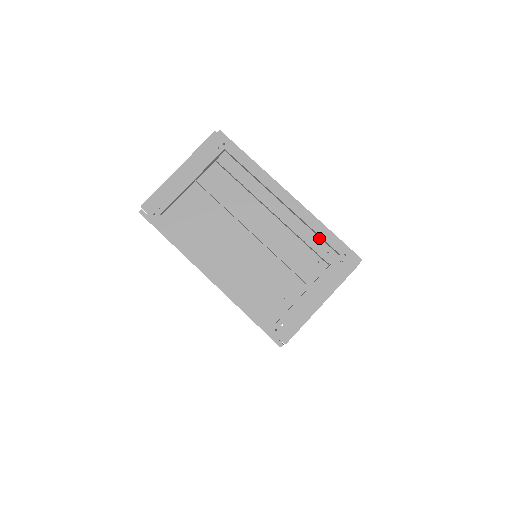
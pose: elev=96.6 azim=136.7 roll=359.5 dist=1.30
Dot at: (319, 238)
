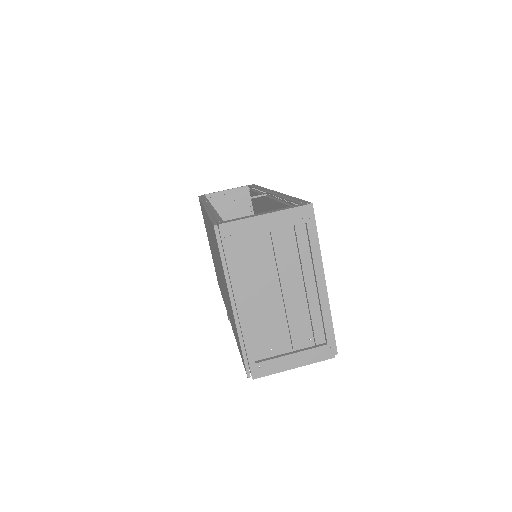
Dot at: (322, 324)
